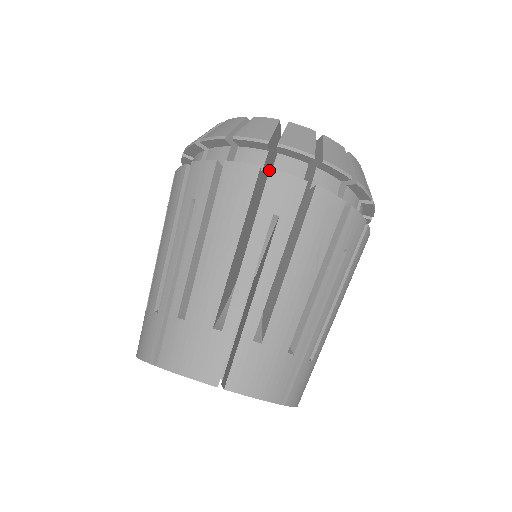
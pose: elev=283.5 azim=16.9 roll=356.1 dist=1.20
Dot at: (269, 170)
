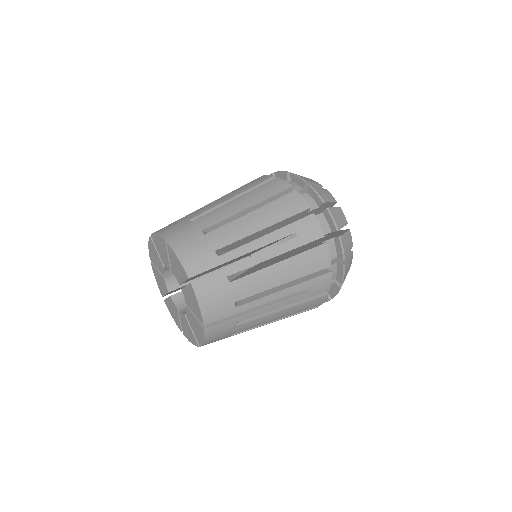
Dot at: (277, 177)
